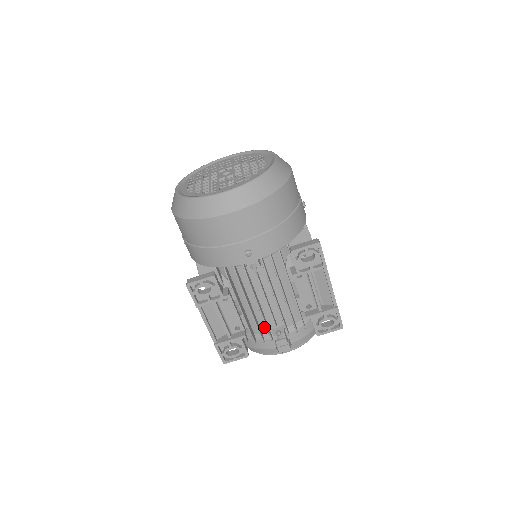
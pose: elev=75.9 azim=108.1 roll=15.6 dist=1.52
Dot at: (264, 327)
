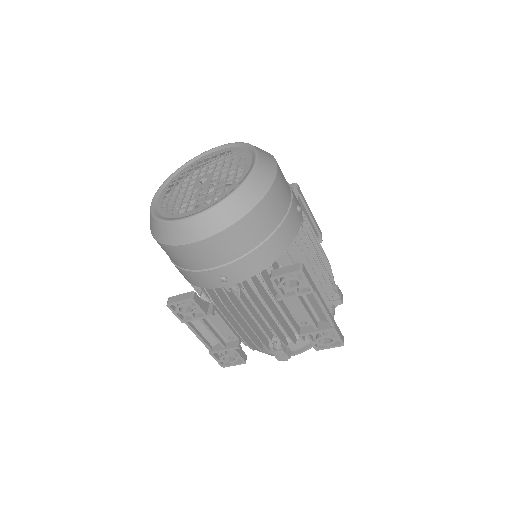
Dot at: occluded
